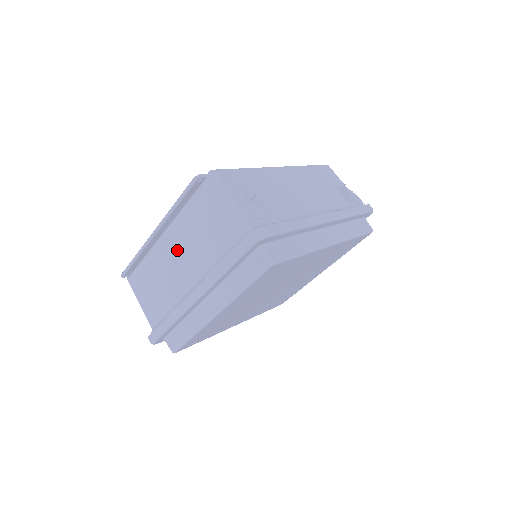
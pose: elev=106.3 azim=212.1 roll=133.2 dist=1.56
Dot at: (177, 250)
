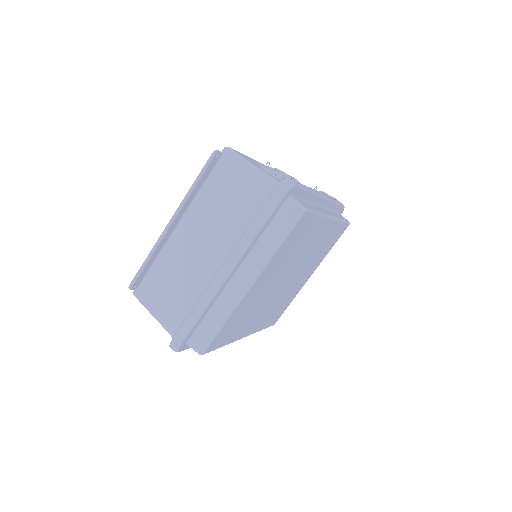
Dot at: (196, 236)
